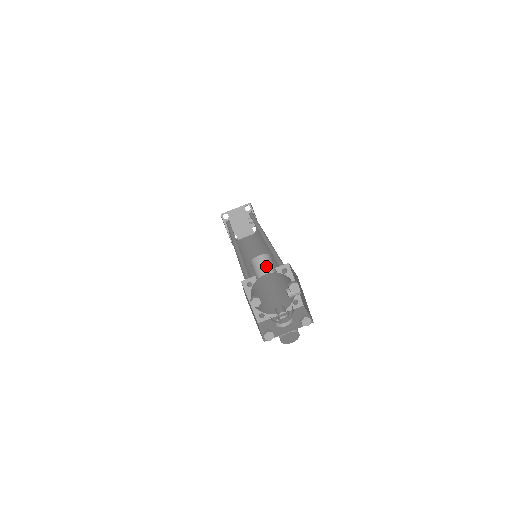
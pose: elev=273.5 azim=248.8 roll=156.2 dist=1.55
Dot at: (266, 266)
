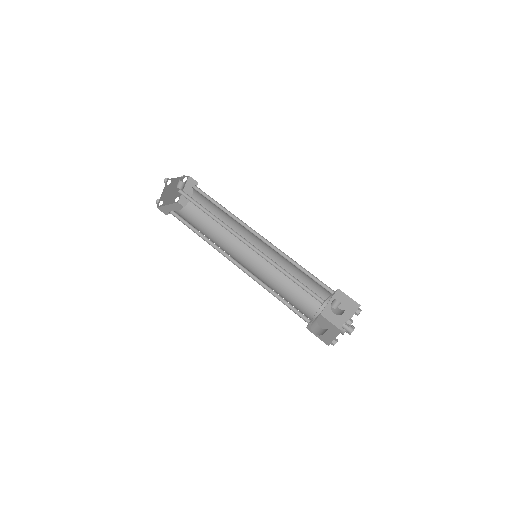
Dot at: occluded
